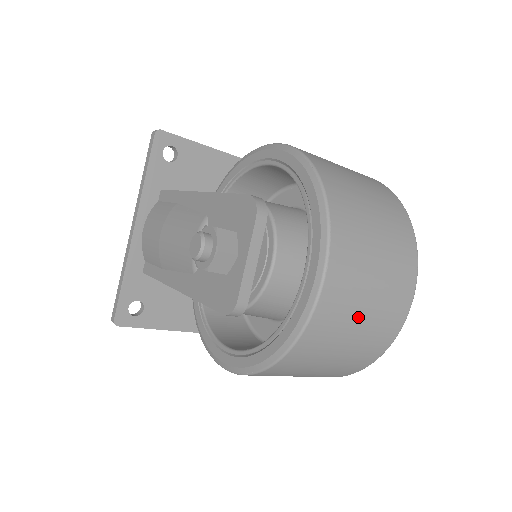
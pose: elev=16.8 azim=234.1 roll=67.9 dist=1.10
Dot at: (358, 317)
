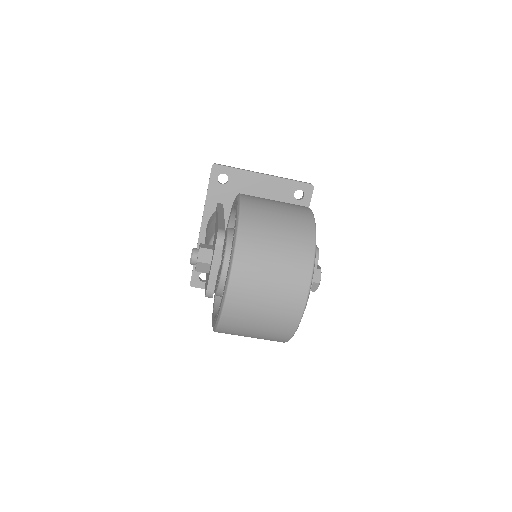
Dot at: (259, 310)
